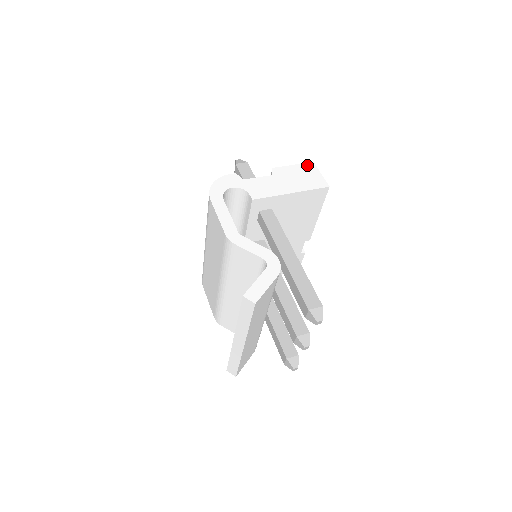
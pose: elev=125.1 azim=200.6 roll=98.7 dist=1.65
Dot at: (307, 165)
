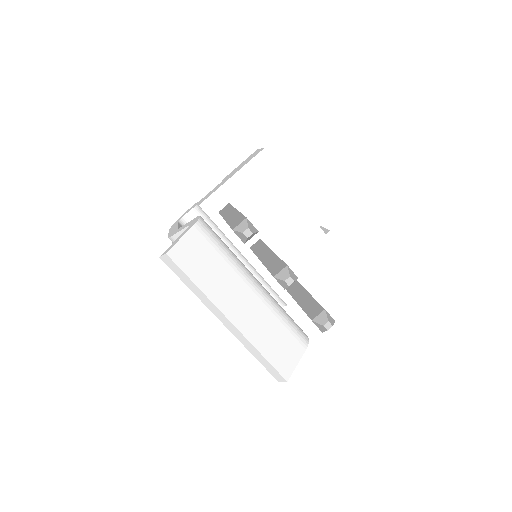
Dot at: (251, 155)
